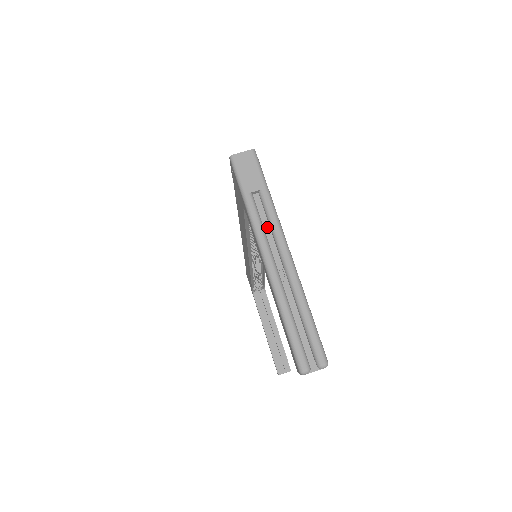
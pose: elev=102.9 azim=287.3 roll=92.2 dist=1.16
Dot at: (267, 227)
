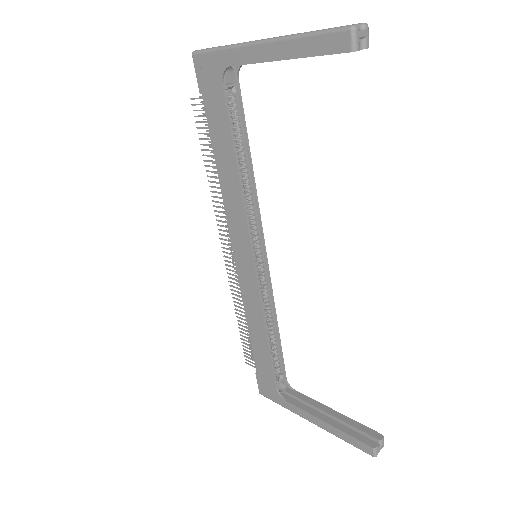
Dot at: occluded
